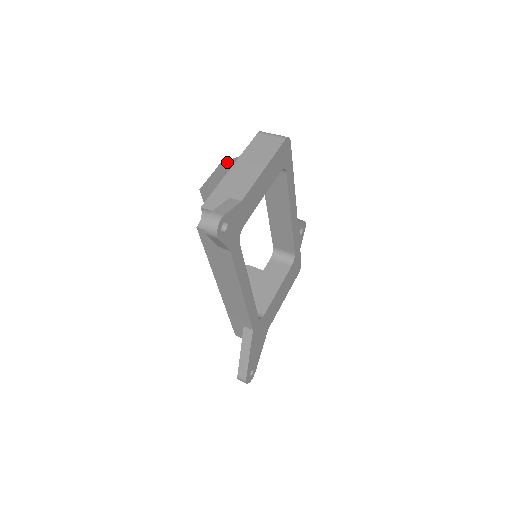
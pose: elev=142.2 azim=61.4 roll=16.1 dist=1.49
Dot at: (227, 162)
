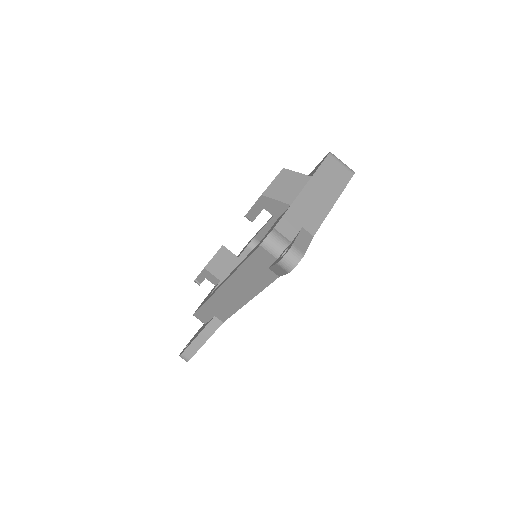
Dot at: (294, 174)
